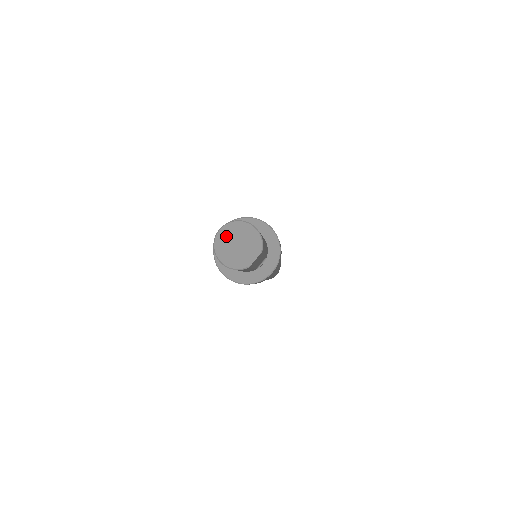
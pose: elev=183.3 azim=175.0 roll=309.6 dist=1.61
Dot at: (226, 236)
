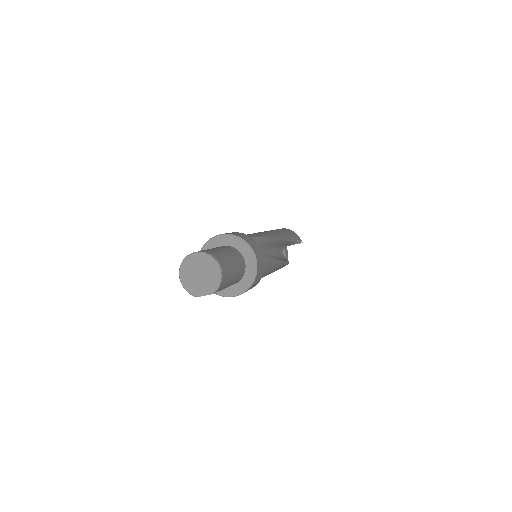
Dot at: (196, 261)
